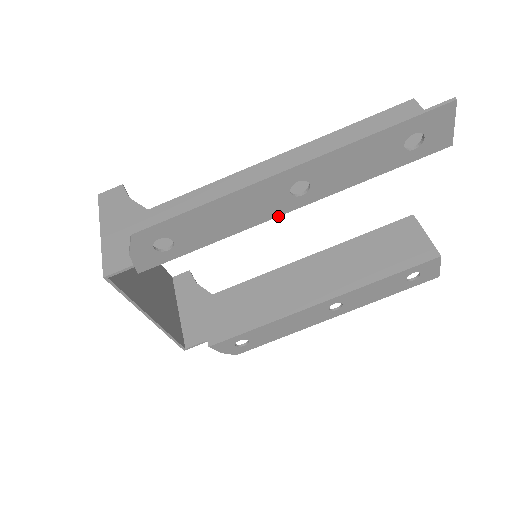
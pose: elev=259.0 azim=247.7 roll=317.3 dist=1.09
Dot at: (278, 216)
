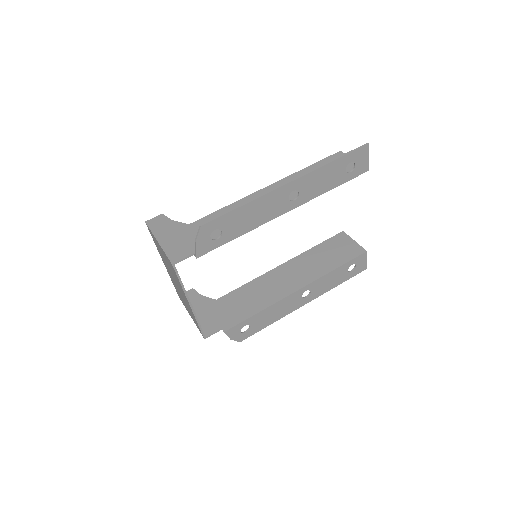
Dot at: (280, 215)
